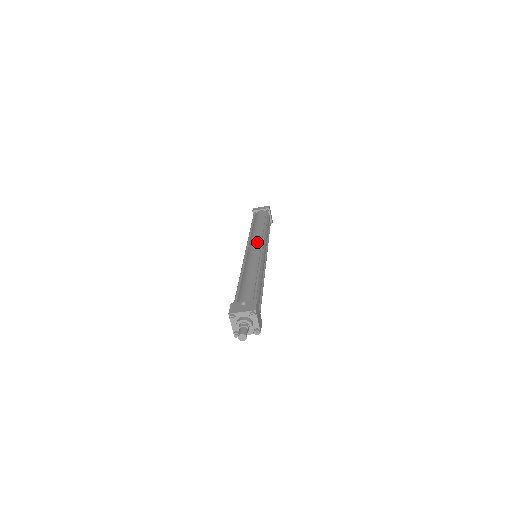
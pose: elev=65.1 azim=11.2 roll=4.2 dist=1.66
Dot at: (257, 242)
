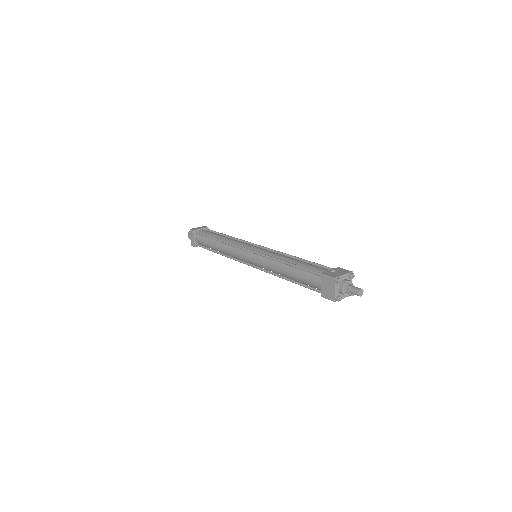
Dot at: occluded
